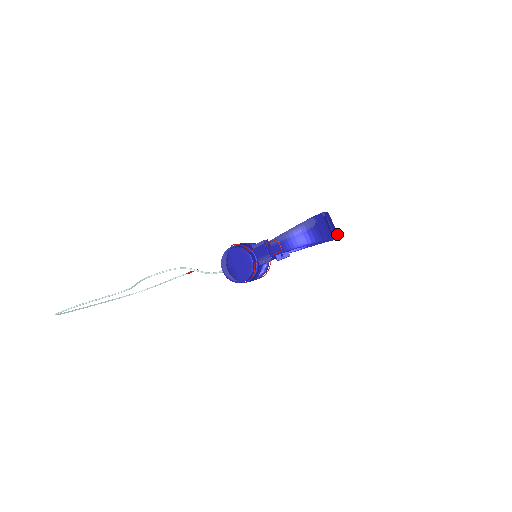
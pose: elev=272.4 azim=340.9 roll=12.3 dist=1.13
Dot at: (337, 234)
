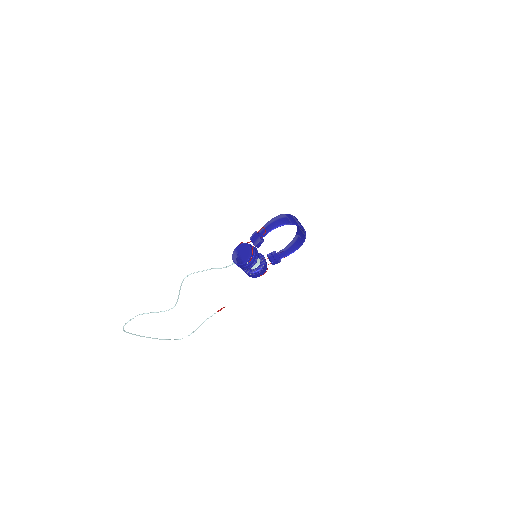
Dot at: (303, 228)
